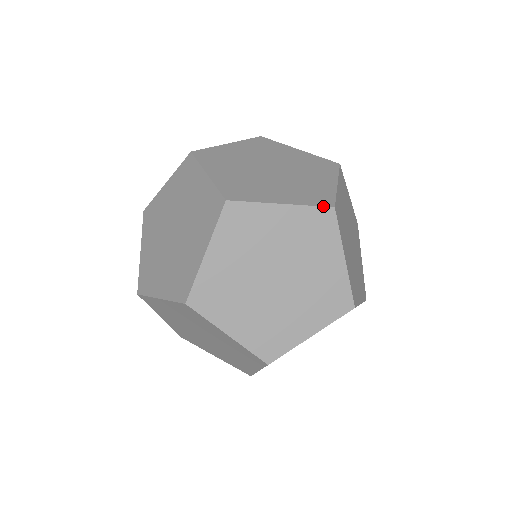
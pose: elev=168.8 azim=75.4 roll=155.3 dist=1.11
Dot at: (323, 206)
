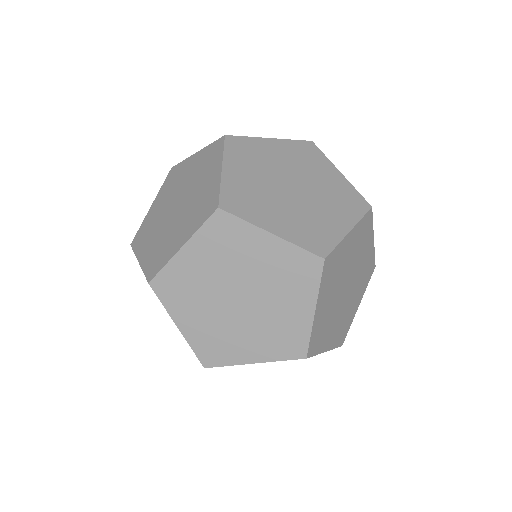
Dot at: occluded
